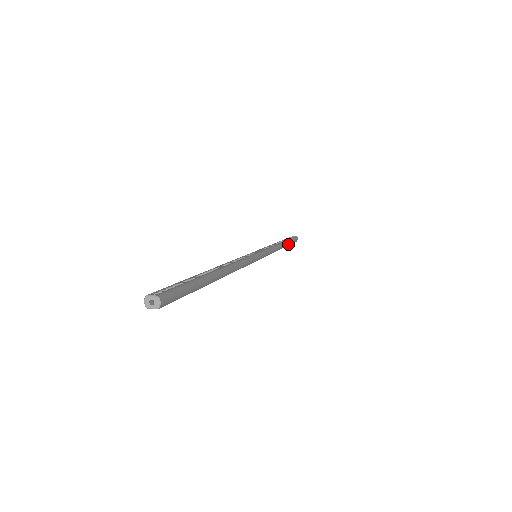
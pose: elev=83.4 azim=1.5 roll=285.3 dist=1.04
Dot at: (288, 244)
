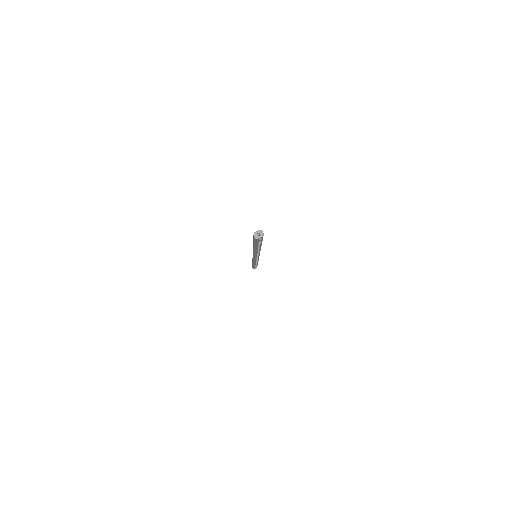
Dot at: occluded
